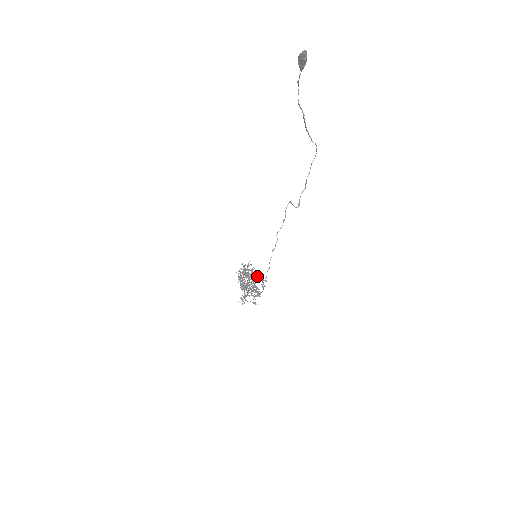
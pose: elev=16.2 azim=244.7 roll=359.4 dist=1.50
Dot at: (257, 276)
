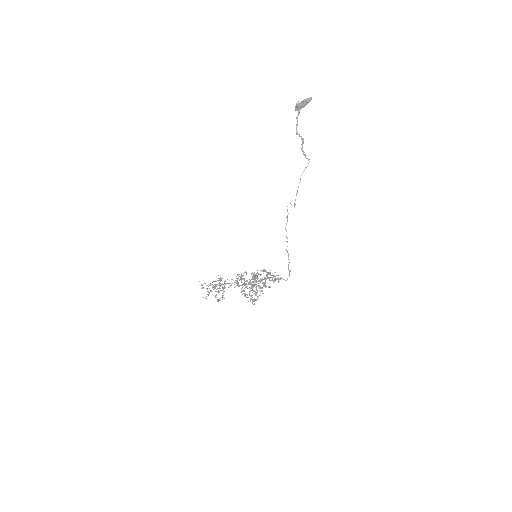
Dot at: (258, 274)
